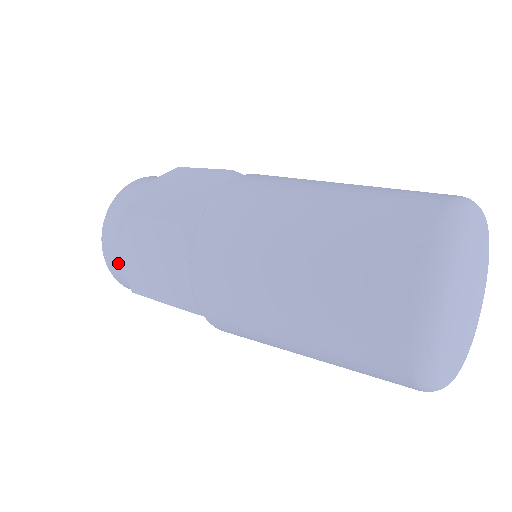
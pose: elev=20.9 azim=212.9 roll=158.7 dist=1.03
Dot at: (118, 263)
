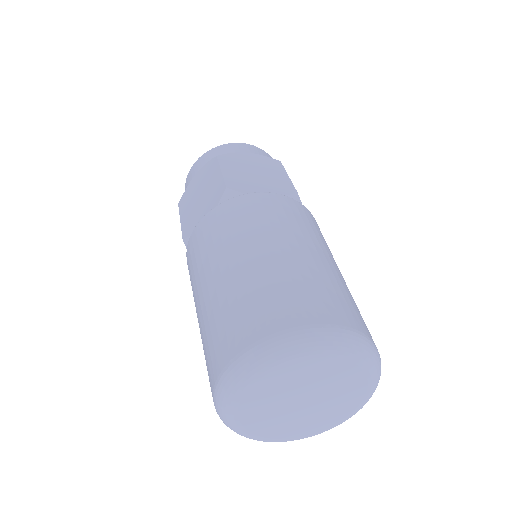
Dot at: occluded
